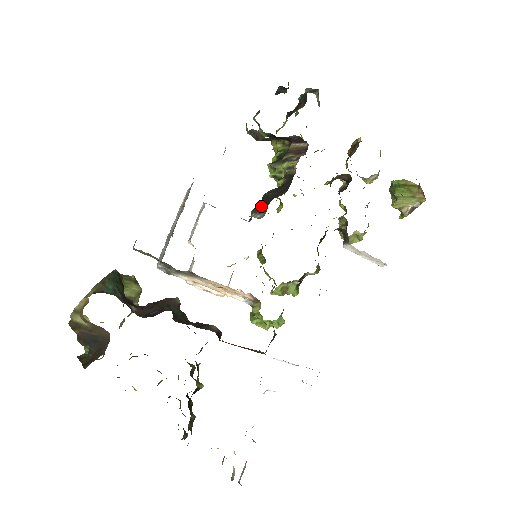
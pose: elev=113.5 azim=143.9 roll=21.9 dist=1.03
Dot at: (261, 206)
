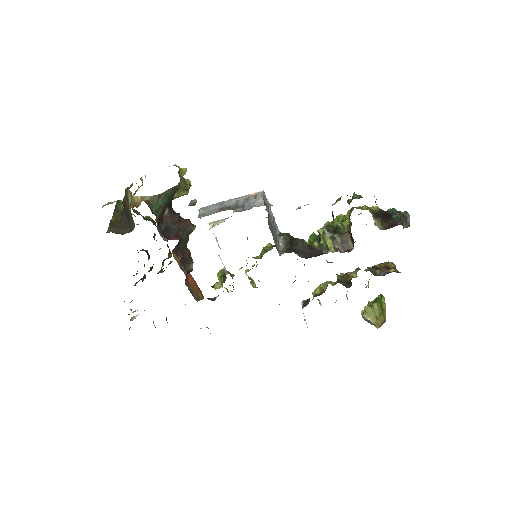
Dot at: (290, 240)
